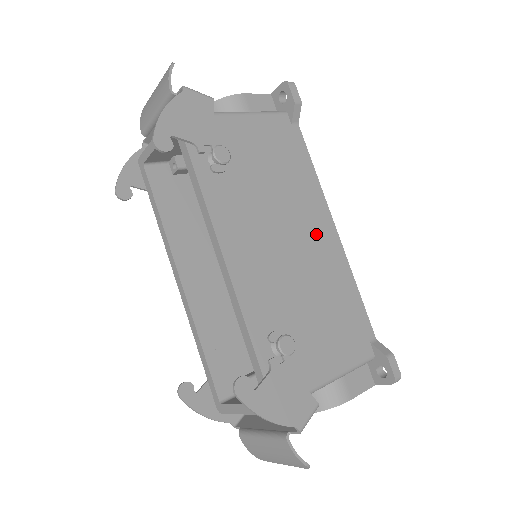
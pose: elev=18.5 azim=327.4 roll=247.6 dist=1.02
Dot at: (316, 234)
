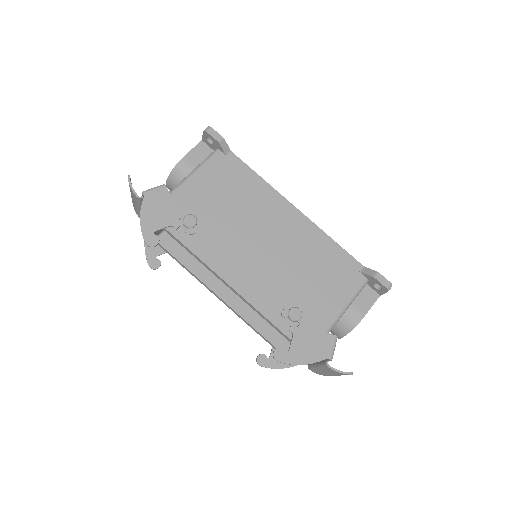
Dot at: (283, 223)
